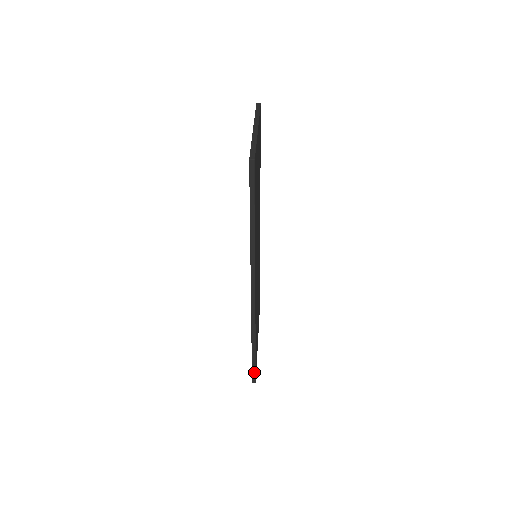
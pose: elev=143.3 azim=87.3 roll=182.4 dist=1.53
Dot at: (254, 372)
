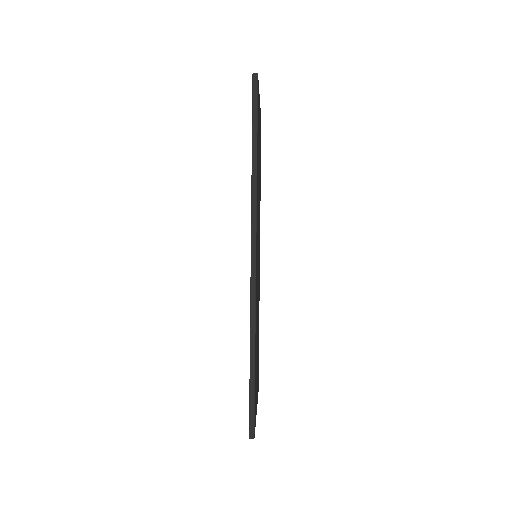
Dot at: (252, 413)
